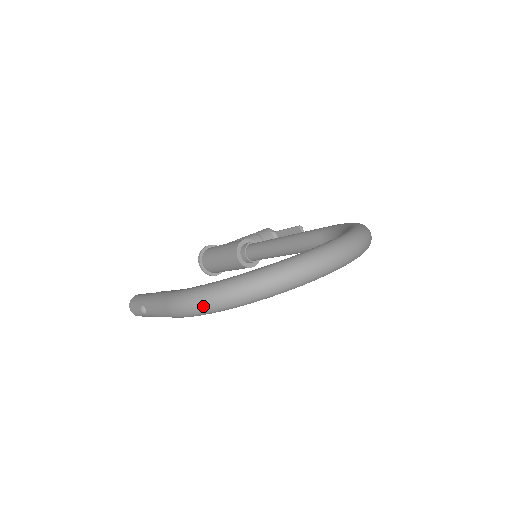
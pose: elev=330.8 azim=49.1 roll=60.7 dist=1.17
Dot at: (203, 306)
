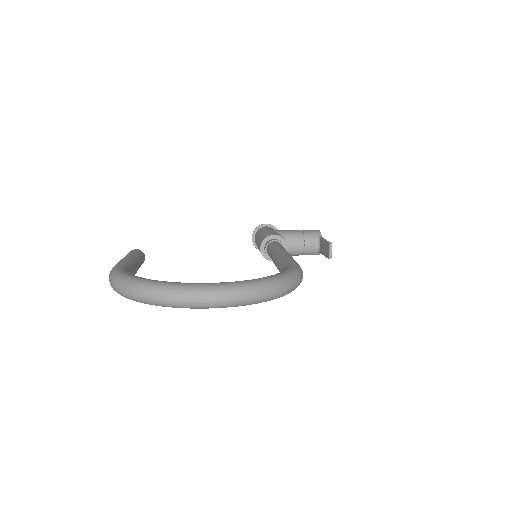
Dot at: (112, 286)
